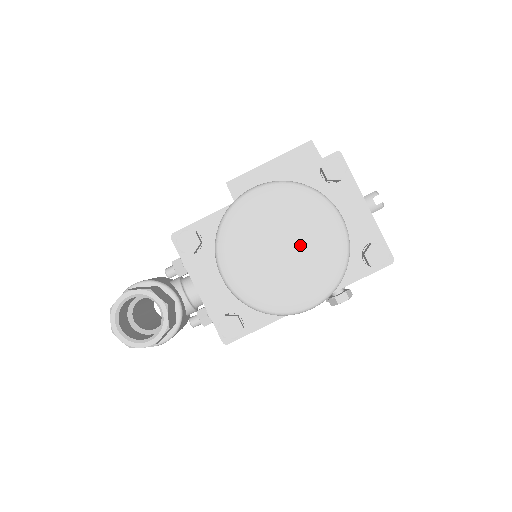
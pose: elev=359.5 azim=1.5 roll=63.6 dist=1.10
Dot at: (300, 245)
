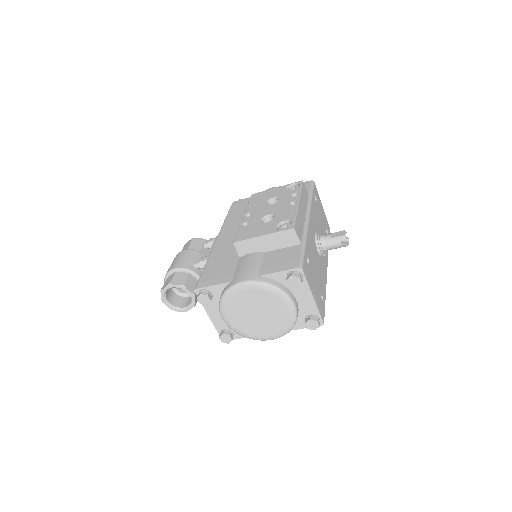
Dot at: (267, 314)
